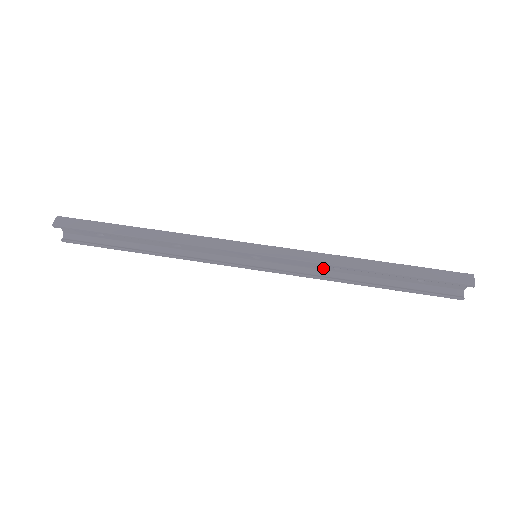
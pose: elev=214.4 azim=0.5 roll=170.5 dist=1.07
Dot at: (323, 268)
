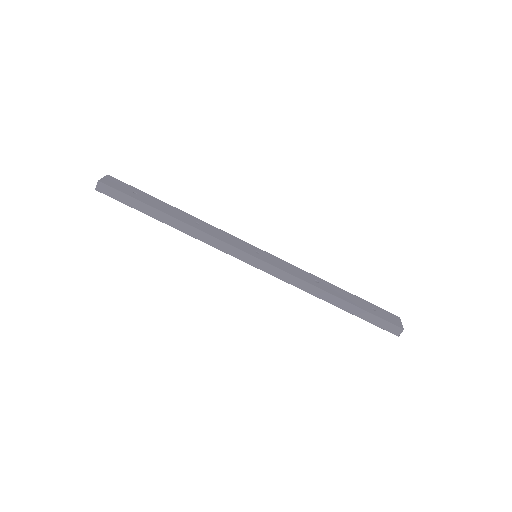
Dot at: occluded
